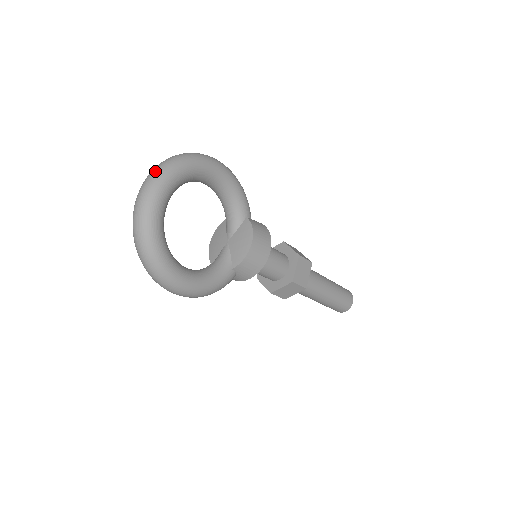
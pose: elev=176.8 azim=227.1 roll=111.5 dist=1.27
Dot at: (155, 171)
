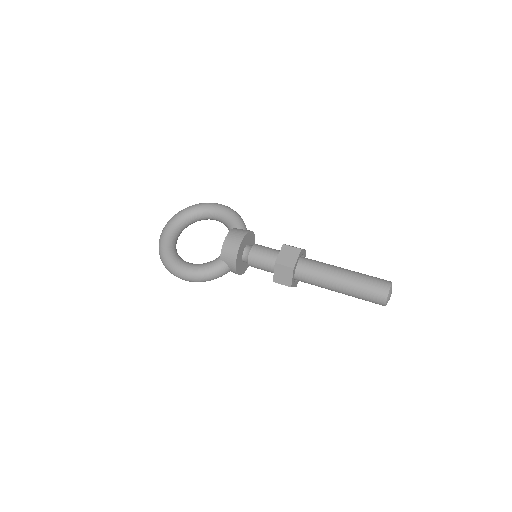
Dot at: occluded
